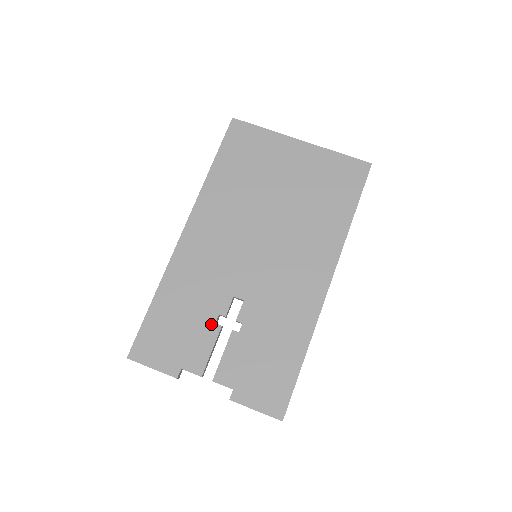
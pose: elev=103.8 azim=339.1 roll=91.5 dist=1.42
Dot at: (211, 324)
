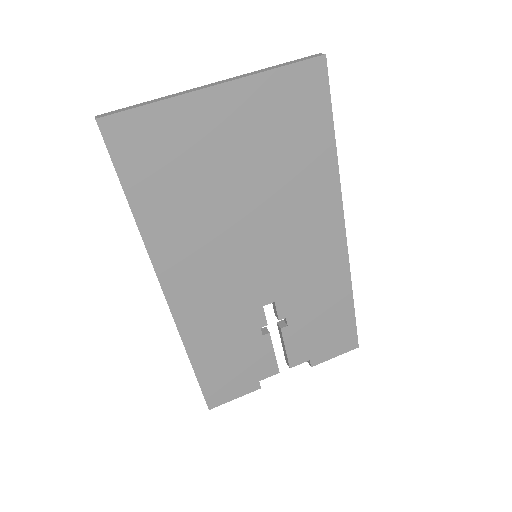
Dot at: (259, 339)
